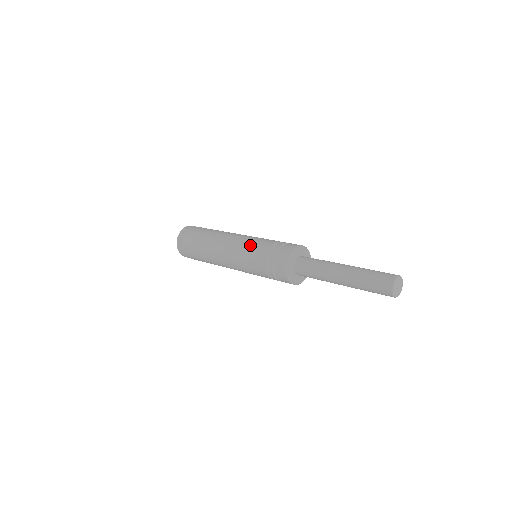
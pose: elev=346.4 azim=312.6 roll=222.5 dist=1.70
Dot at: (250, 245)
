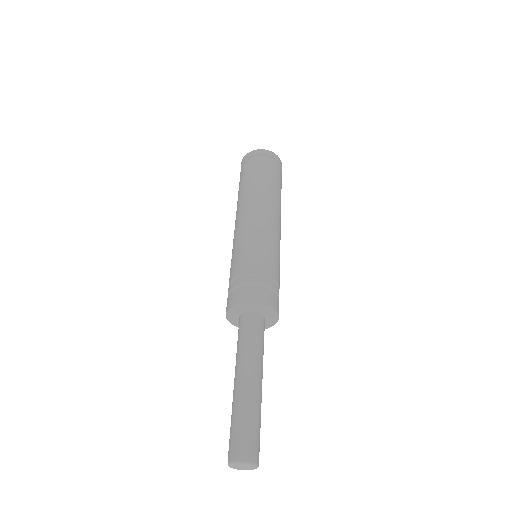
Dot at: (232, 254)
